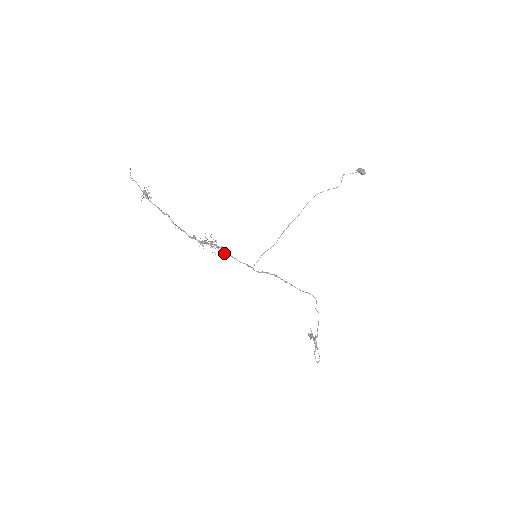
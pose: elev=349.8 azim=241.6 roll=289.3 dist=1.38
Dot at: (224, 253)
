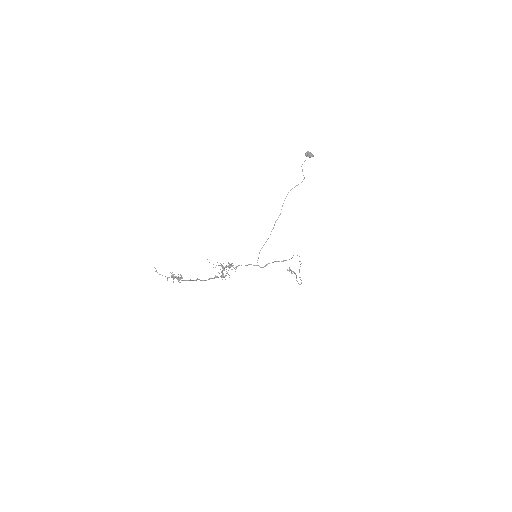
Dot at: occluded
